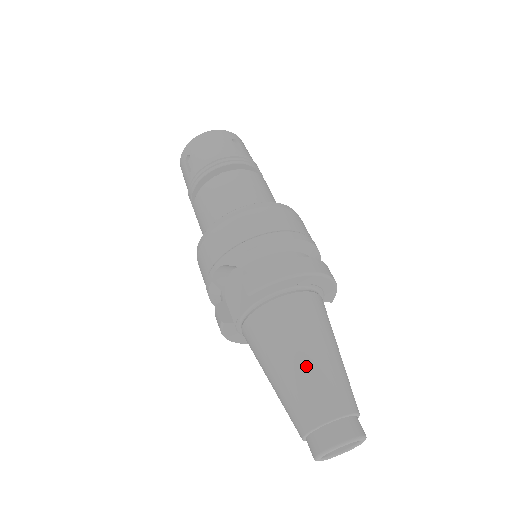
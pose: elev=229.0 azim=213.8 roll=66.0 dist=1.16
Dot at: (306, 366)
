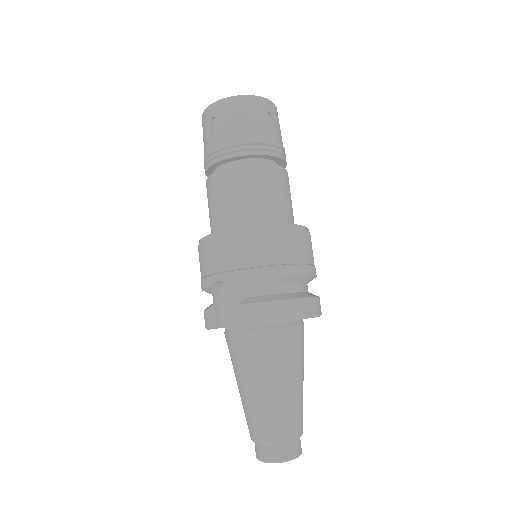
Dot at: (273, 396)
